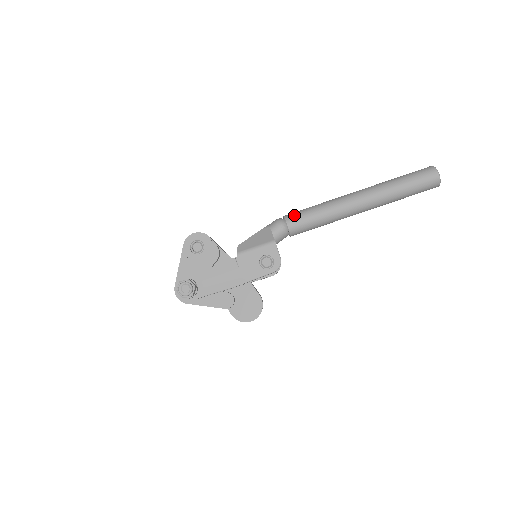
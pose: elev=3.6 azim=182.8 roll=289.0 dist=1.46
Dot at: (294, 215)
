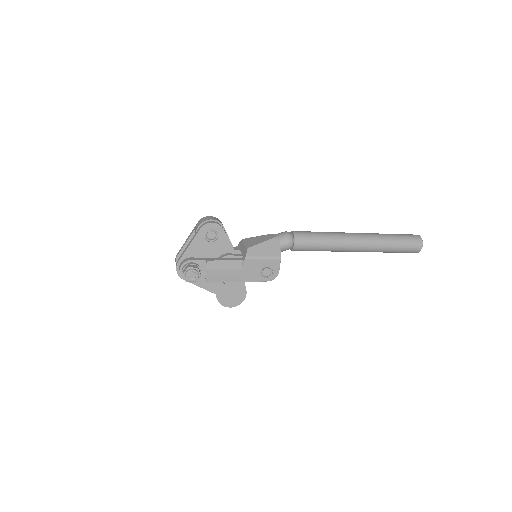
Dot at: (303, 237)
